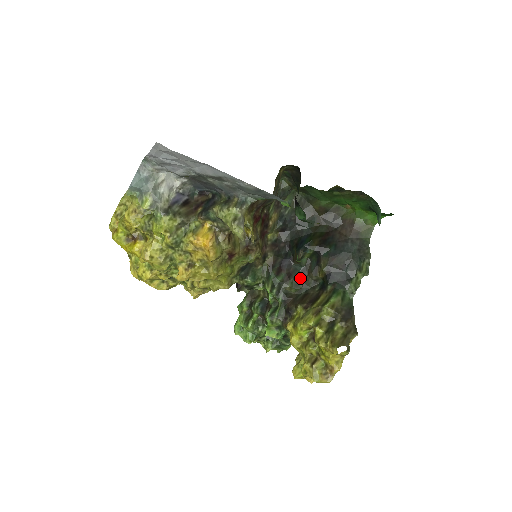
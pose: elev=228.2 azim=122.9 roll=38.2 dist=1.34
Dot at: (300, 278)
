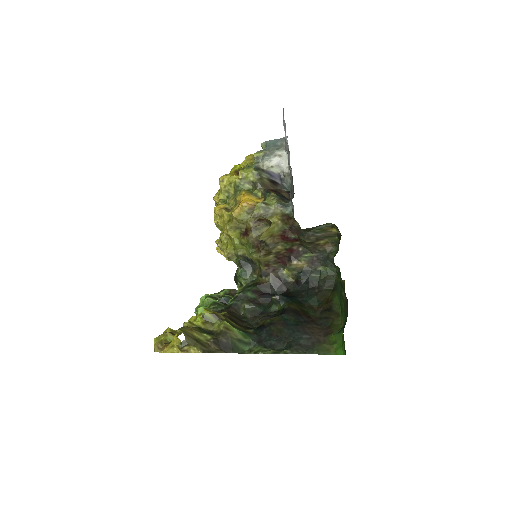
Dot at: (257, 312)
